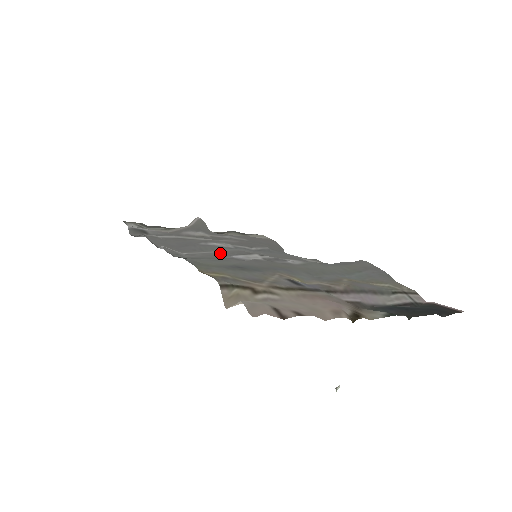
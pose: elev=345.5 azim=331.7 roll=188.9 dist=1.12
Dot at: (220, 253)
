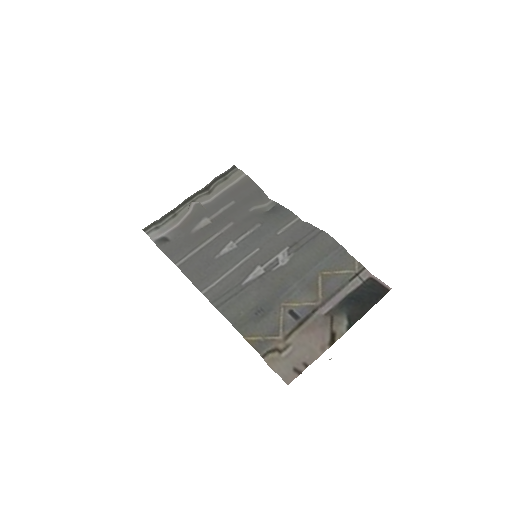
Dot at: (236, 274)
